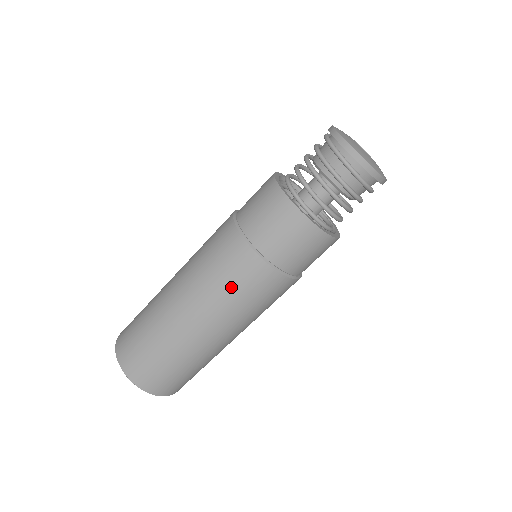
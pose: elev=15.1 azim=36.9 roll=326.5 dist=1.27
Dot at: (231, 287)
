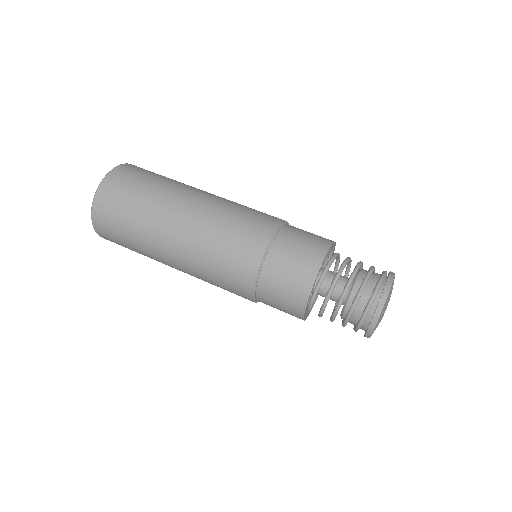
Dot at: (218, 265)
